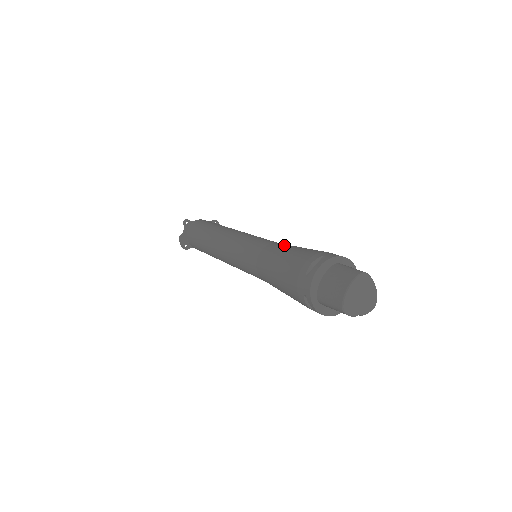
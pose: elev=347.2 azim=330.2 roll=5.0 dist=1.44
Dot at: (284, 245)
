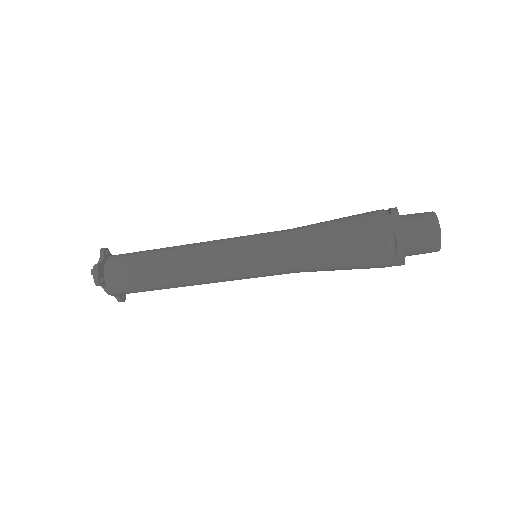
Dot at: occluded
